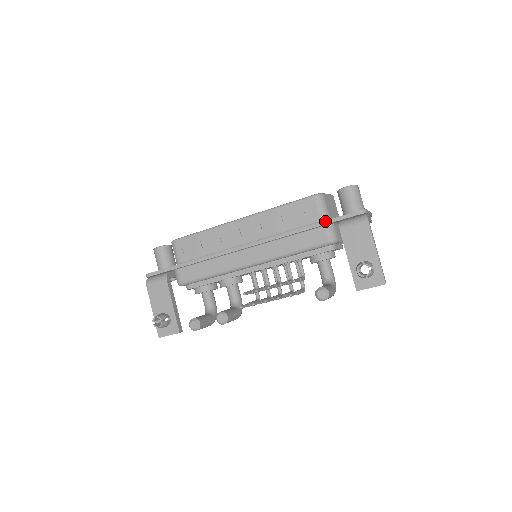
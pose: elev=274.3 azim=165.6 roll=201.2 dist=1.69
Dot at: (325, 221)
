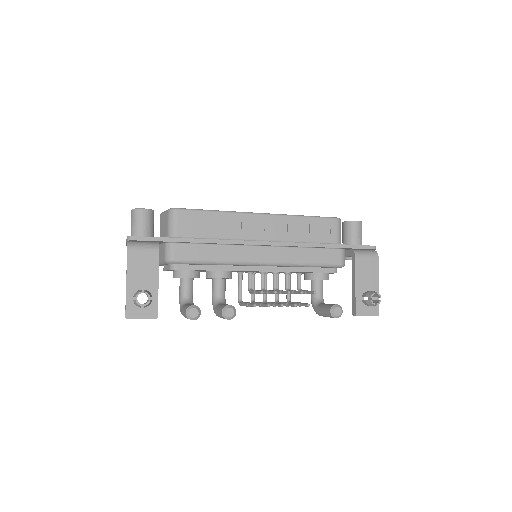
Dot at: (345, 245)
